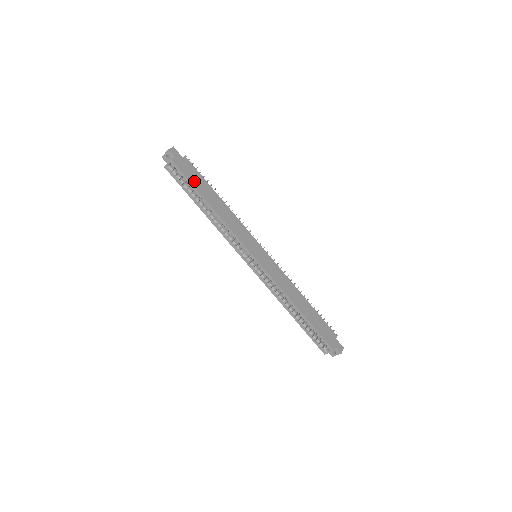
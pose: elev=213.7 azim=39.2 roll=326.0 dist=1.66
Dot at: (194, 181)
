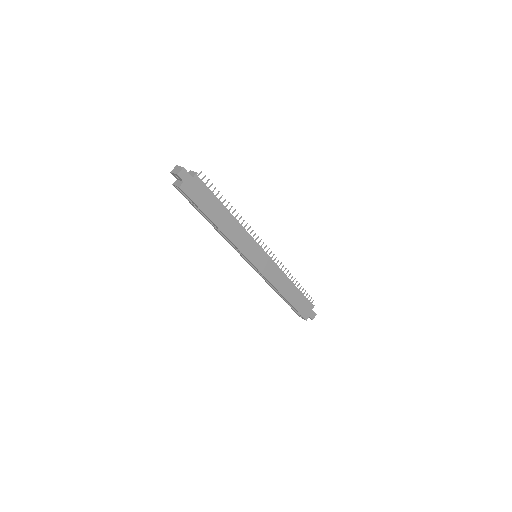
Dot at: (203, 204)
